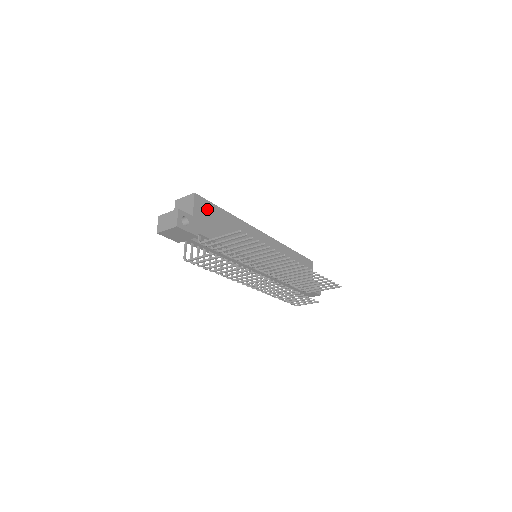
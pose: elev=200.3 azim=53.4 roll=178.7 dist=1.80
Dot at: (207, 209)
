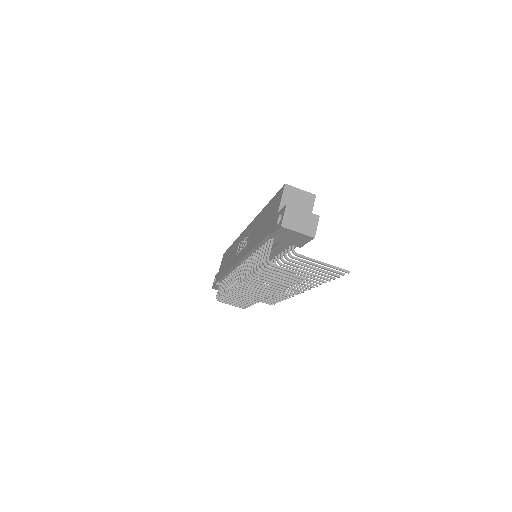
Dot at: occluded
